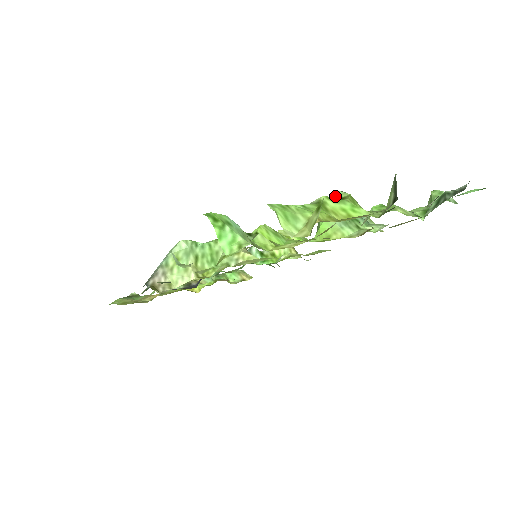
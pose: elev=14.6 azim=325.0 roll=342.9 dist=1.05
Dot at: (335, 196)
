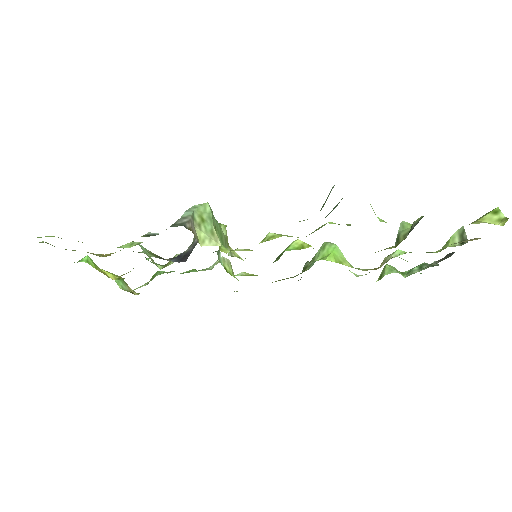
Dot at: (411, 224)
